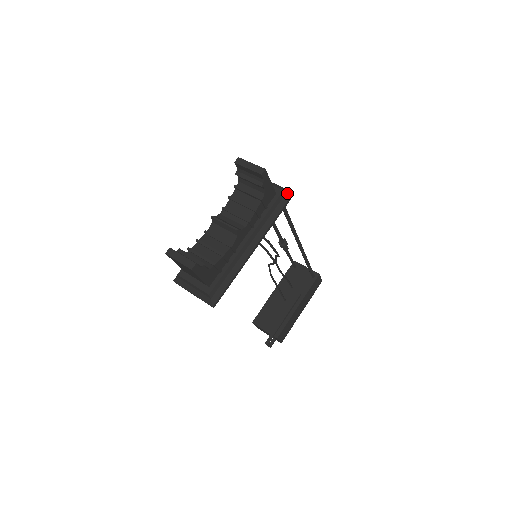
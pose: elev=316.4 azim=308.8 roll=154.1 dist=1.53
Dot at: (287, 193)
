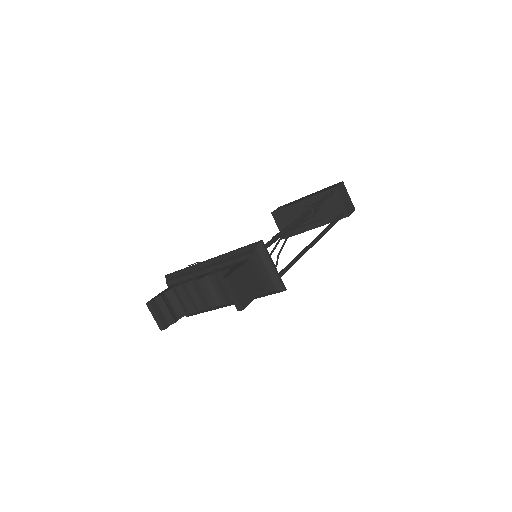
Dot at: (277, 291)
